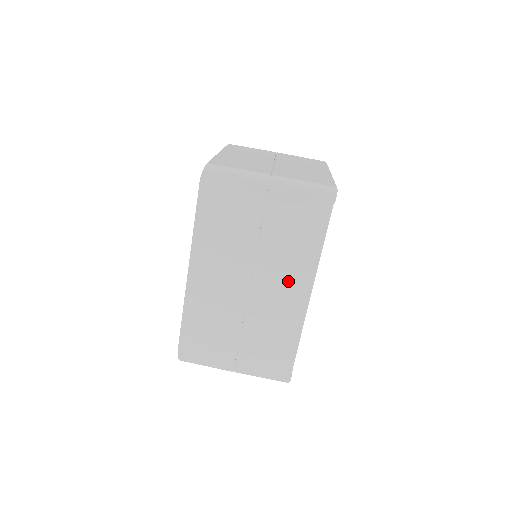
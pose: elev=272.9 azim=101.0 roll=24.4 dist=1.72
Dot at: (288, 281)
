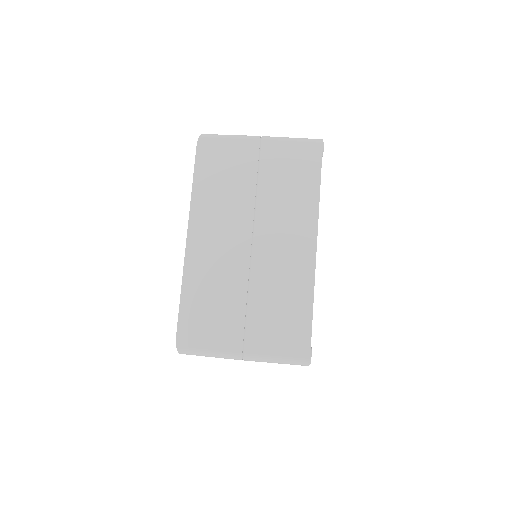
Dot at: (291, 233)
